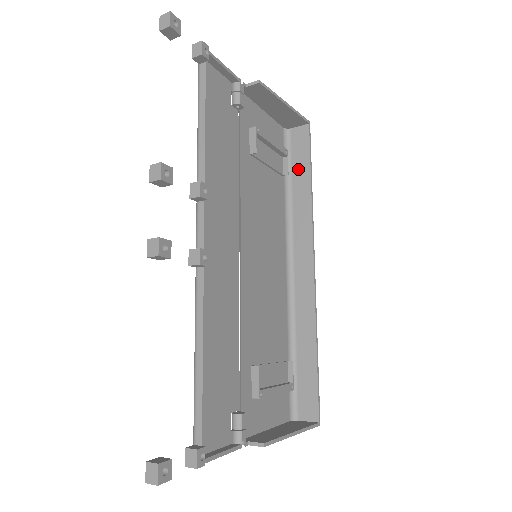
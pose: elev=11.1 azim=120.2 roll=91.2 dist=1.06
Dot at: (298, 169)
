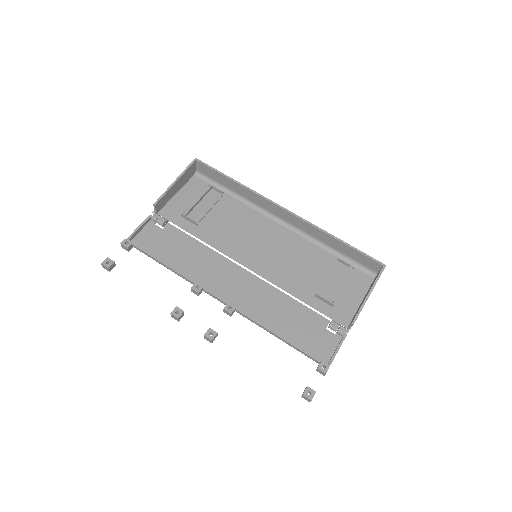
Dot at: (223, 182)
